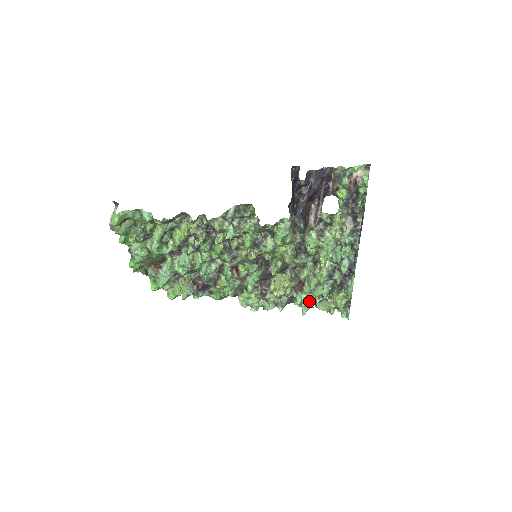
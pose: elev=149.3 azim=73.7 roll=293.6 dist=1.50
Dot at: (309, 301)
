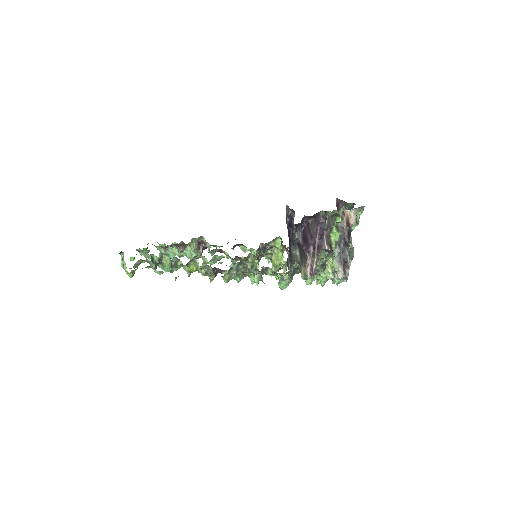
Dot at: occluded
